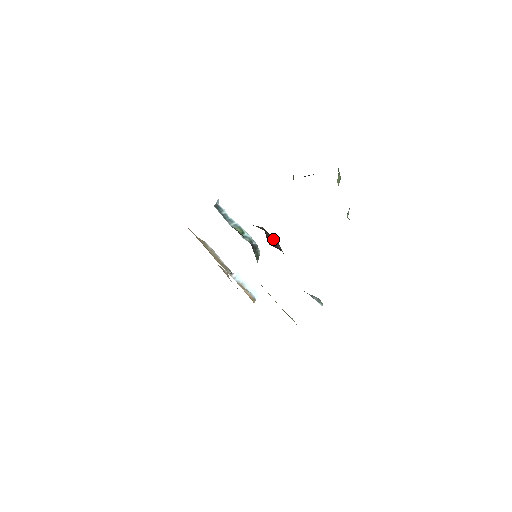
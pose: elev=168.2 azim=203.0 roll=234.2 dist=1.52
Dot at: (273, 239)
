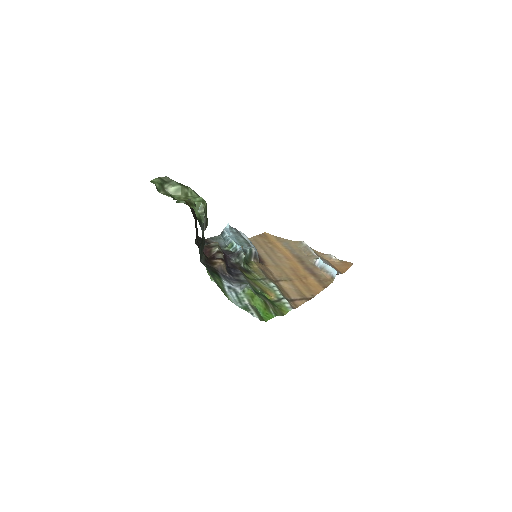
Dot at: (213, 250)
